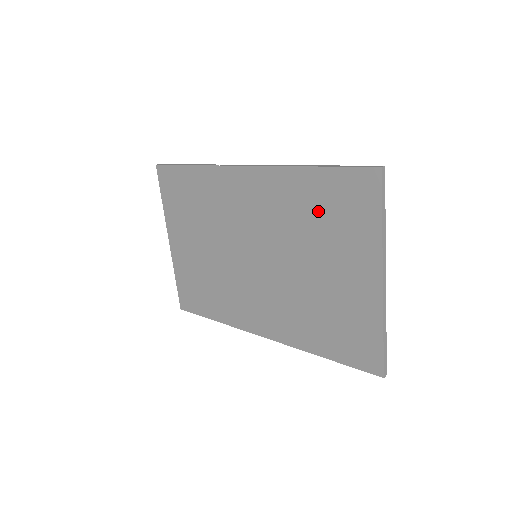
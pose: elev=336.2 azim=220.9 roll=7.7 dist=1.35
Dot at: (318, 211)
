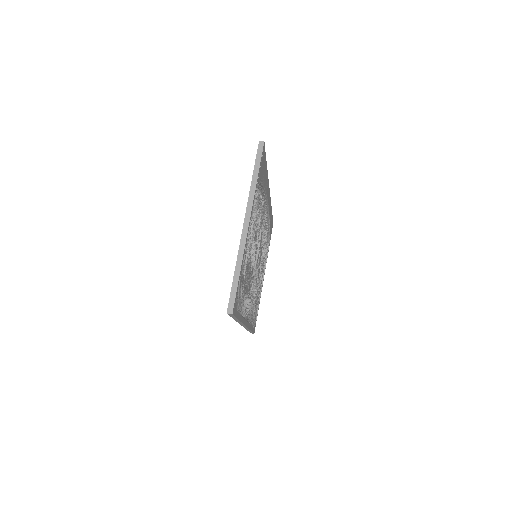
Dot at: occluded
